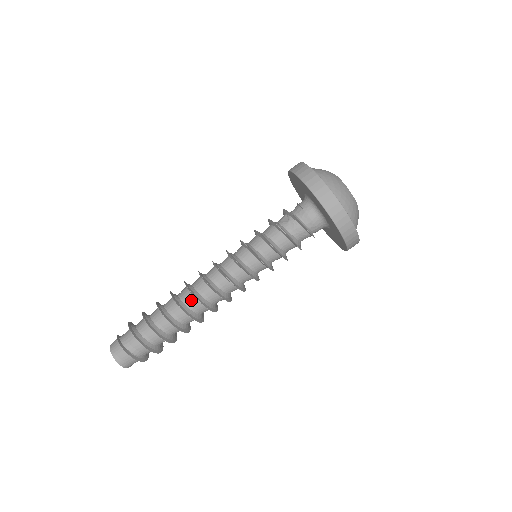
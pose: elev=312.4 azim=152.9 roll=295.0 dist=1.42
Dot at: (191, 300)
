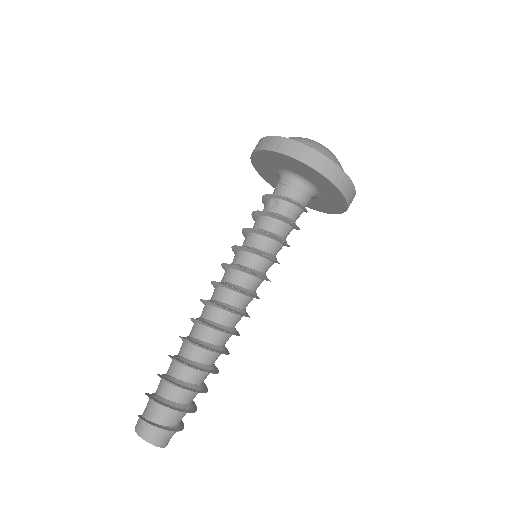
Dot at: (212, 334)
